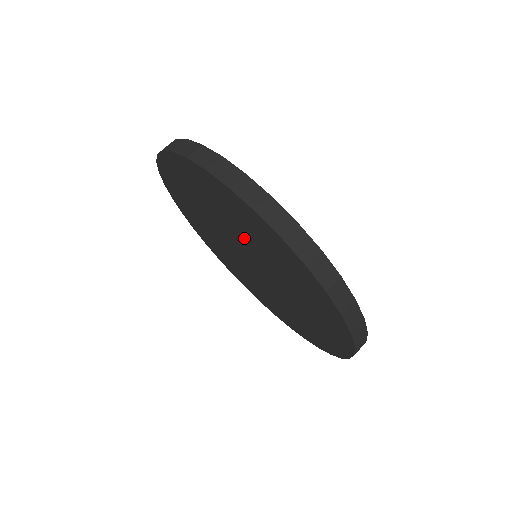
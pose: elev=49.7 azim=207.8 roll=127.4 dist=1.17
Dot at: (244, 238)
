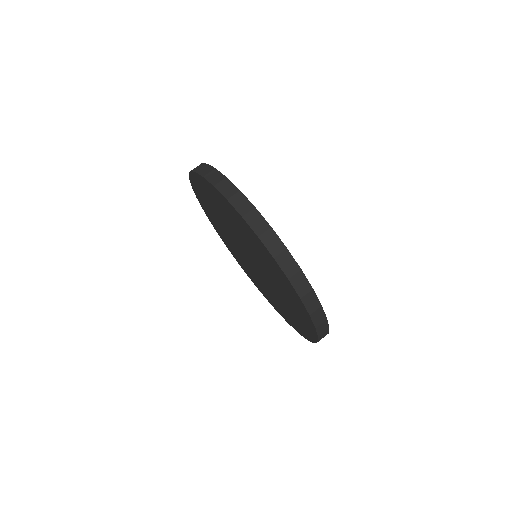
Dot at: (259, 260)
